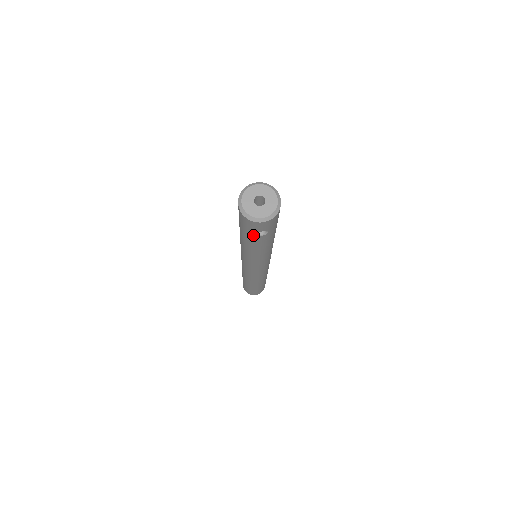
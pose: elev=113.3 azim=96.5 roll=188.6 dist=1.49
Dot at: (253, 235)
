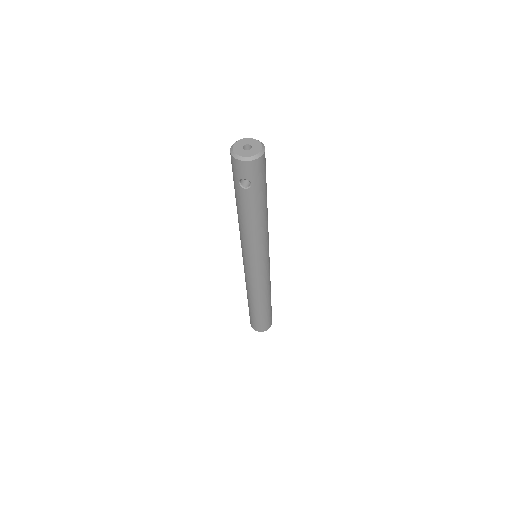
Dot at: (239, 187)
